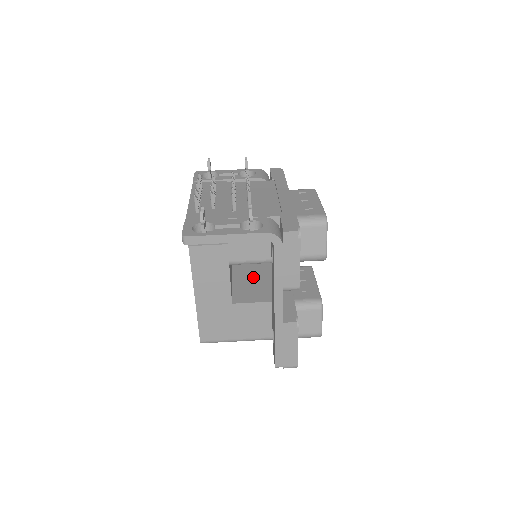
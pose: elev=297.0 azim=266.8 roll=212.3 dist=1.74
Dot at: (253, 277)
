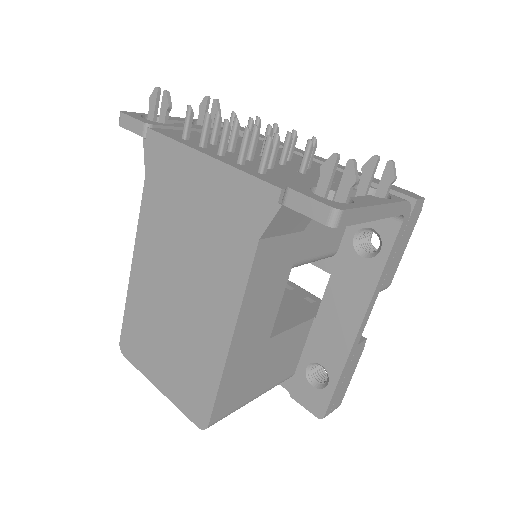
Dot at: occluded
